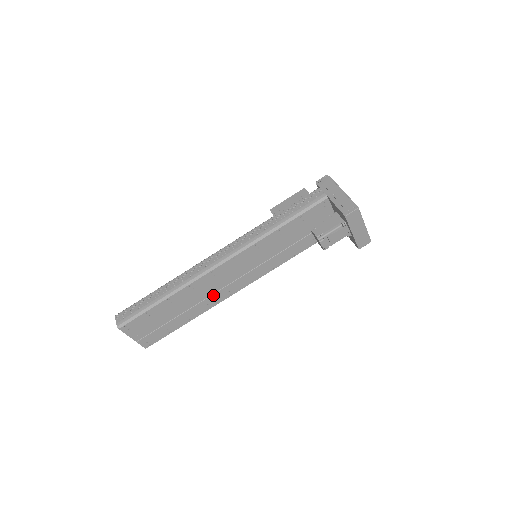
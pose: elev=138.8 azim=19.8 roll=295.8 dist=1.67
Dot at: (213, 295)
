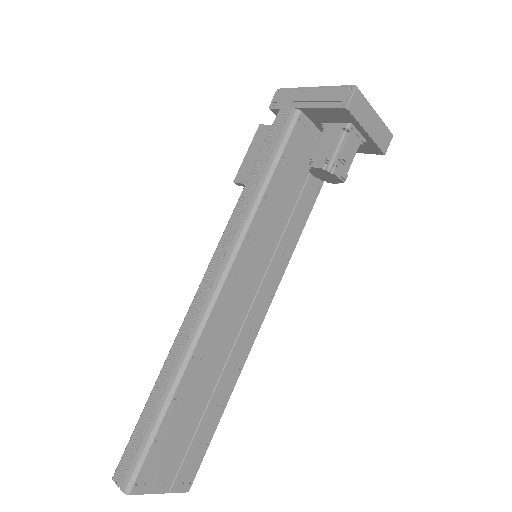
Dot at: (233, 349)
